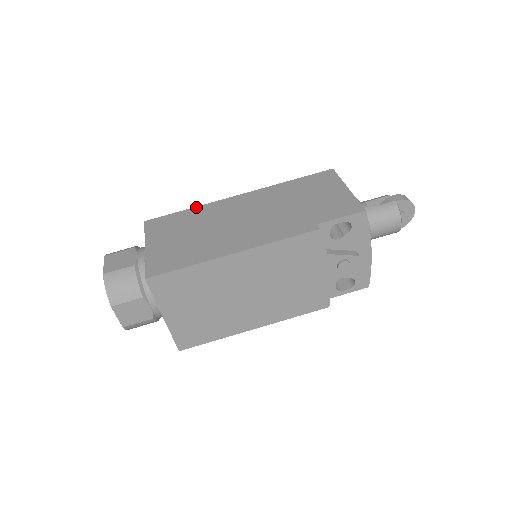
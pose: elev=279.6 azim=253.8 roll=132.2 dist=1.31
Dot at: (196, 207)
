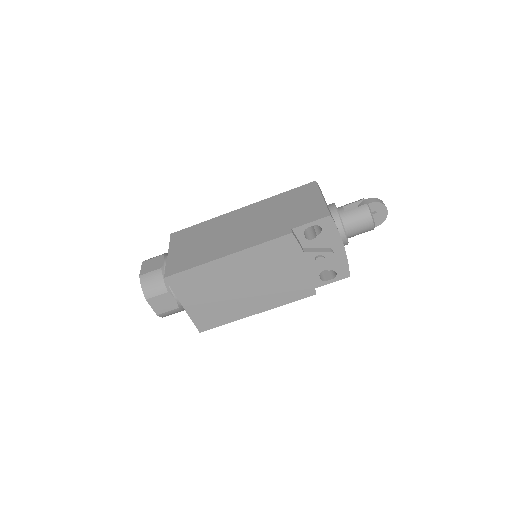
Dot at: (208, 220)
